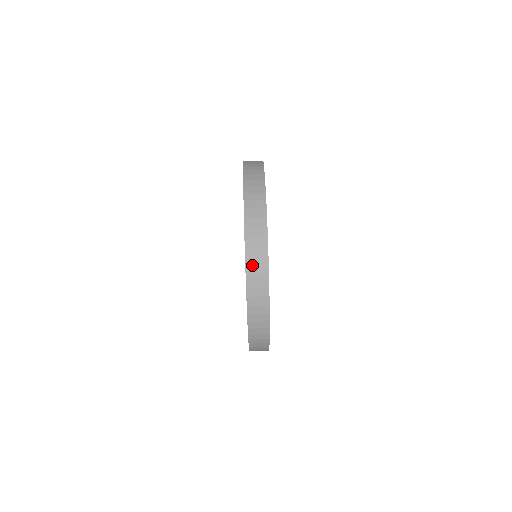
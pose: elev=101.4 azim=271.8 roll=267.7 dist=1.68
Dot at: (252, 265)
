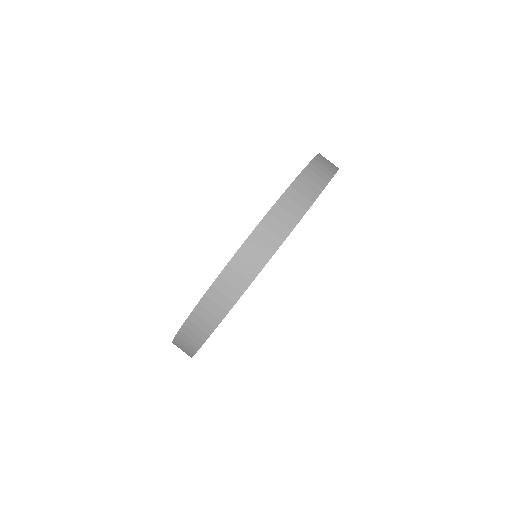
Dot at: (253, 245)
